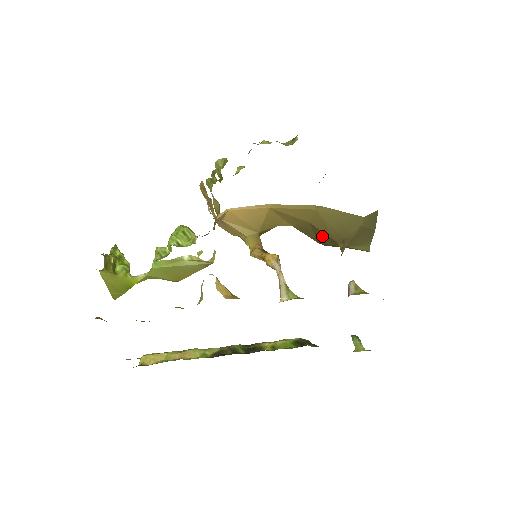
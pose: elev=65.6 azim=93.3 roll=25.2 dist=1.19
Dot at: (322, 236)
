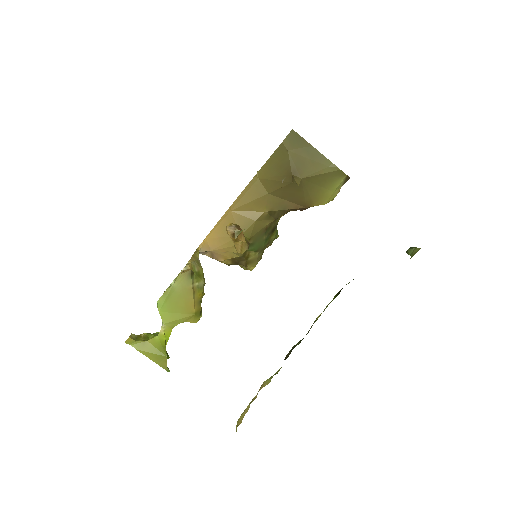
Dot at: (290, 195)
